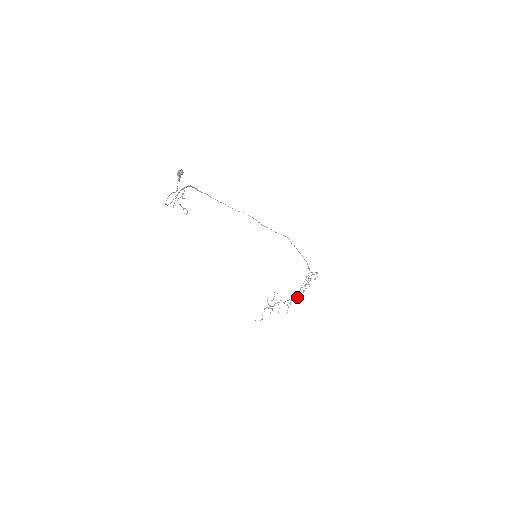
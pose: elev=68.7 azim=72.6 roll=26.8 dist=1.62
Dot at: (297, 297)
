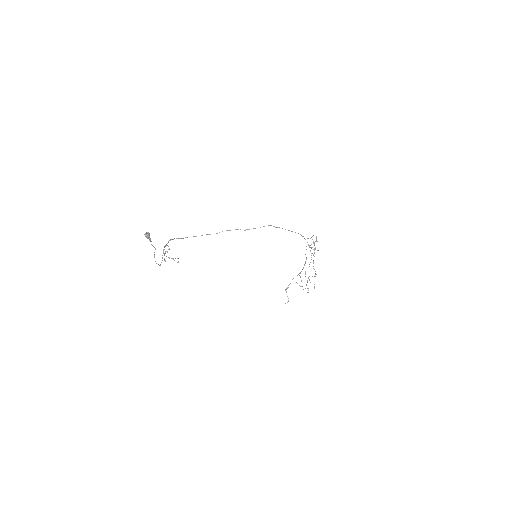
Dot at: occluded
